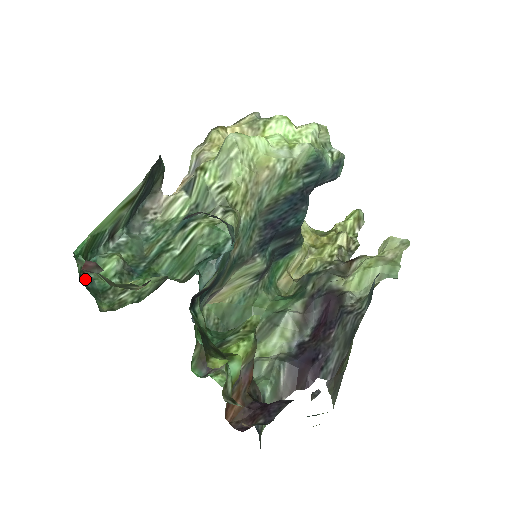
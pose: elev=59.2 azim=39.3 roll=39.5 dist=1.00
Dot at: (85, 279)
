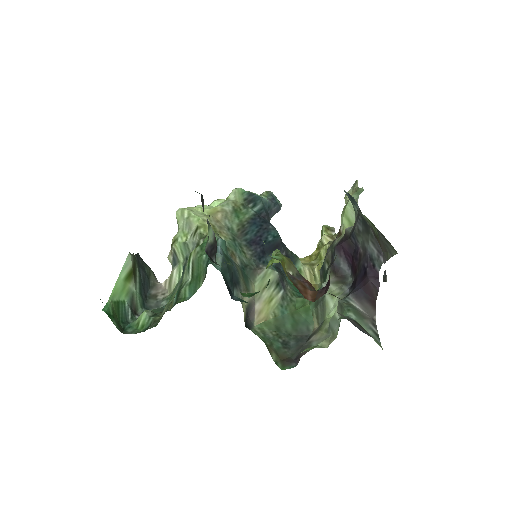
Dot at: (126, 333)
